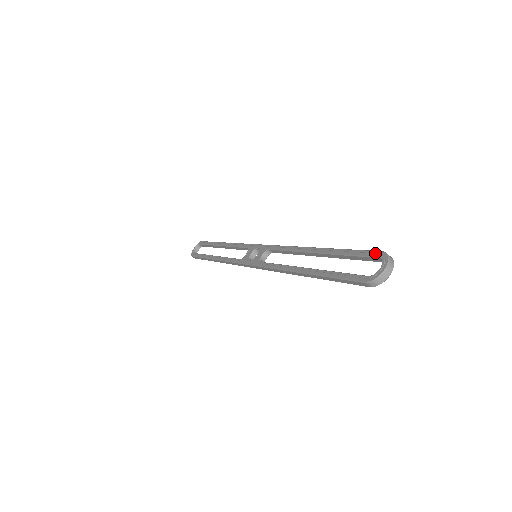
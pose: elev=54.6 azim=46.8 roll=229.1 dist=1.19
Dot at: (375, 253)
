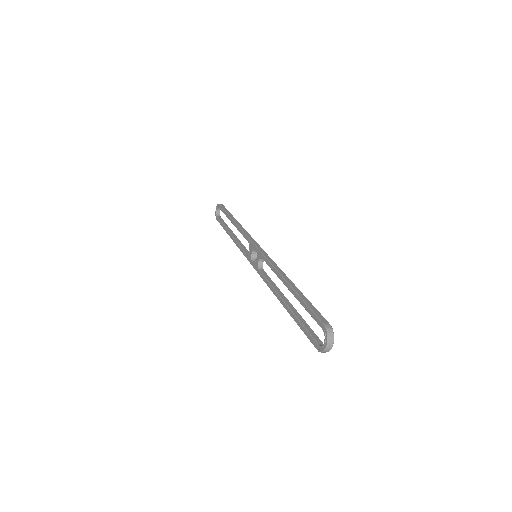
Dot at: (320, 323)
